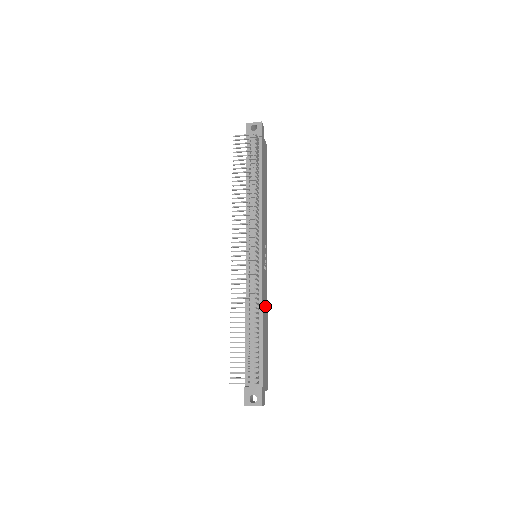
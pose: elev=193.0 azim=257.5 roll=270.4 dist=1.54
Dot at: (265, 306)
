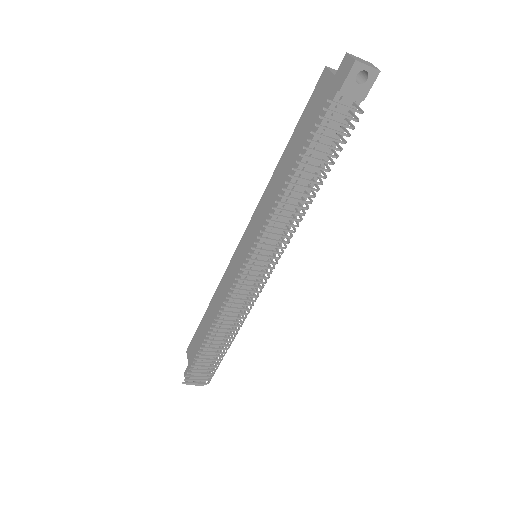
Dot at: occluded
